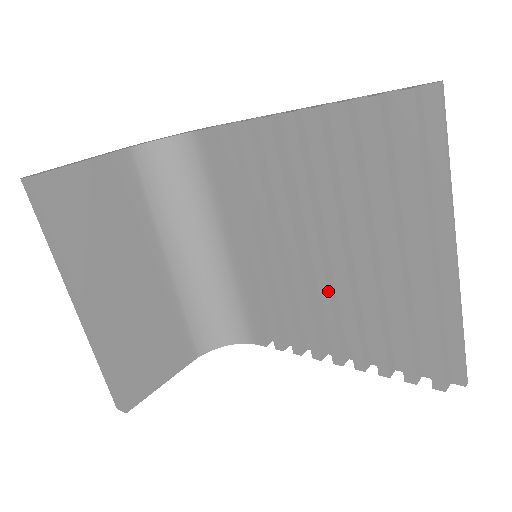
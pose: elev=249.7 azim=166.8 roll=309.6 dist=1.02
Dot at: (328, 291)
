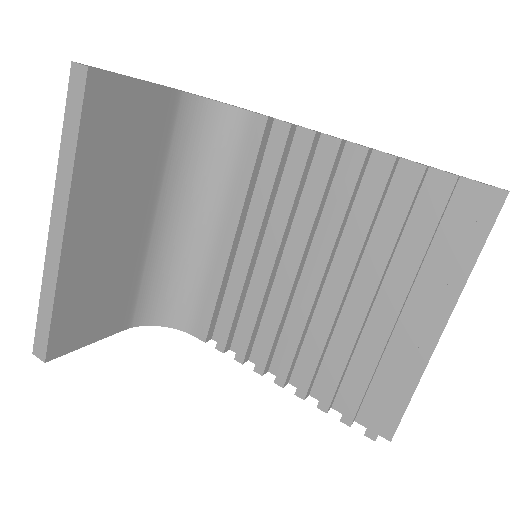
Dot at: (309, 316)
